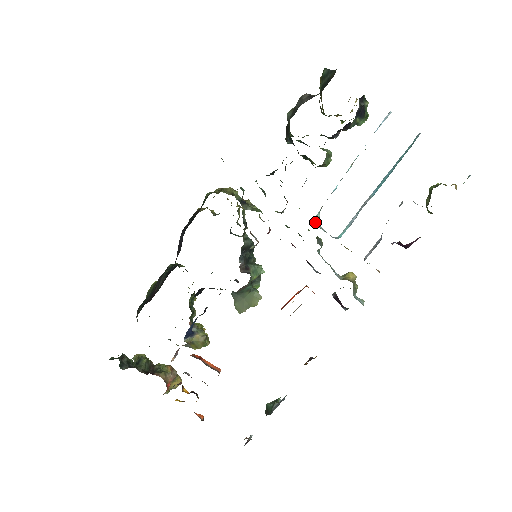
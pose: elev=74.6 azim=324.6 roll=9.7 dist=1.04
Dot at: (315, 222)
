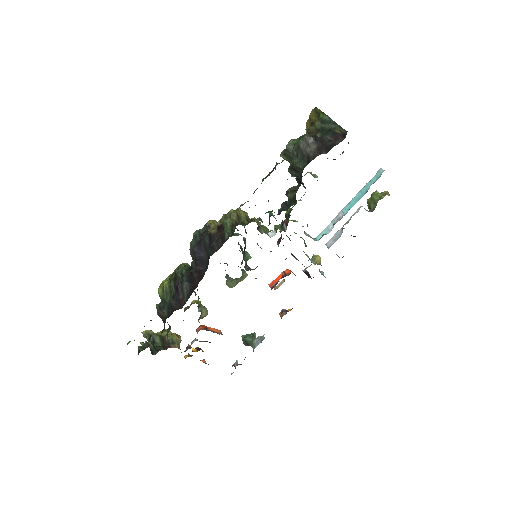
Dot at: (304, 231)
